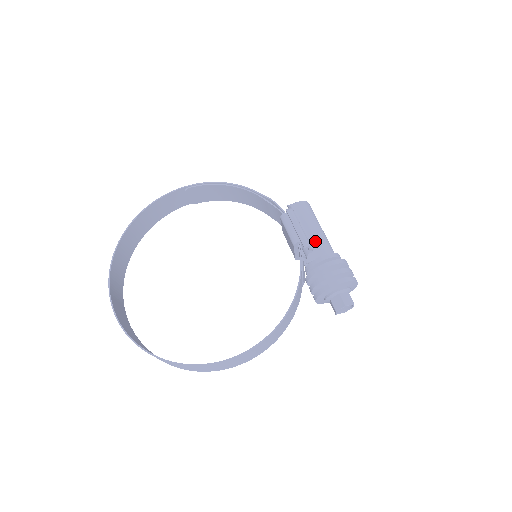
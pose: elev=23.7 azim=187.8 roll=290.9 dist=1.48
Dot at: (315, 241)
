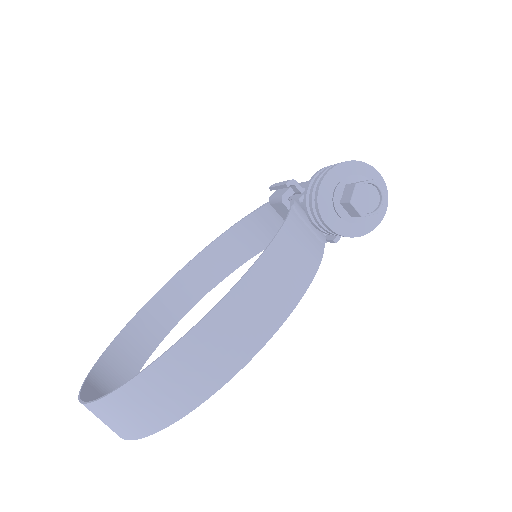
Dot at: occluded
